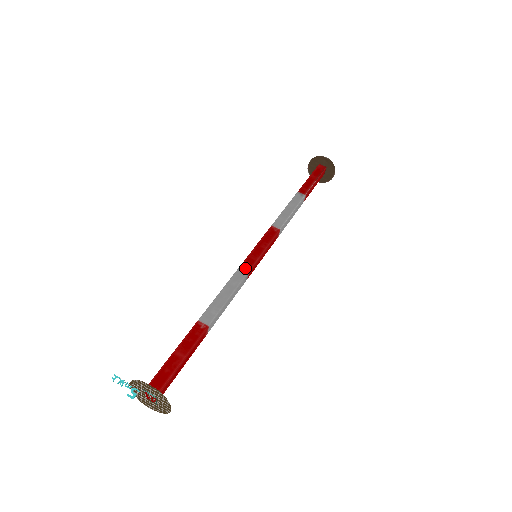
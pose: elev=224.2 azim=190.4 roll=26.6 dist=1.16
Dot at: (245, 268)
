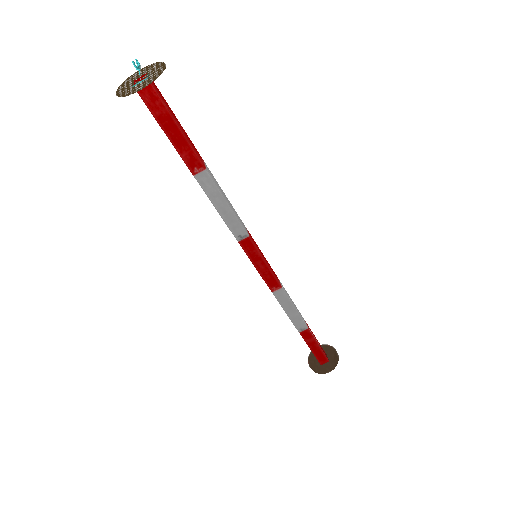
Dot at: (249, 233)
